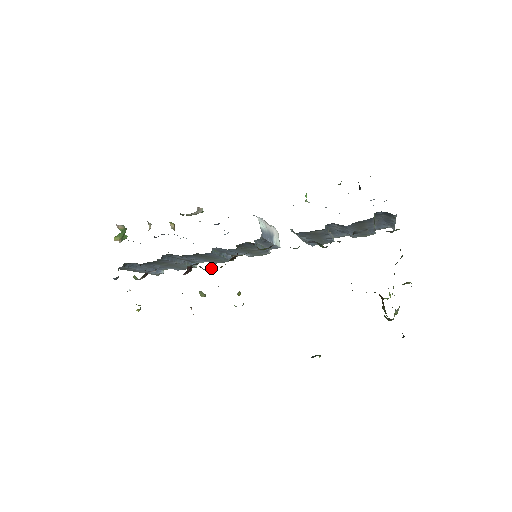
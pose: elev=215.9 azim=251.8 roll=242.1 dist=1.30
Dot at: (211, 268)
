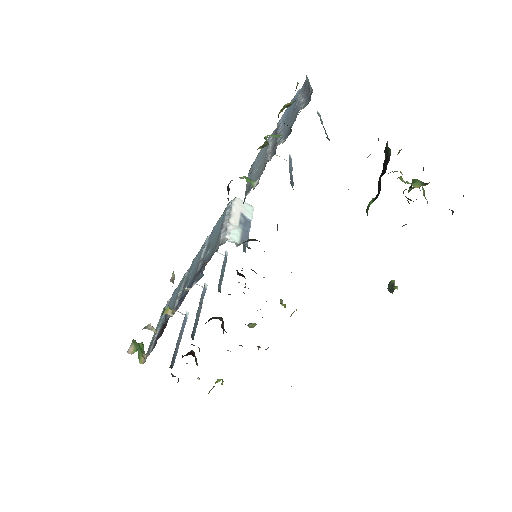
Dot at: occluded
